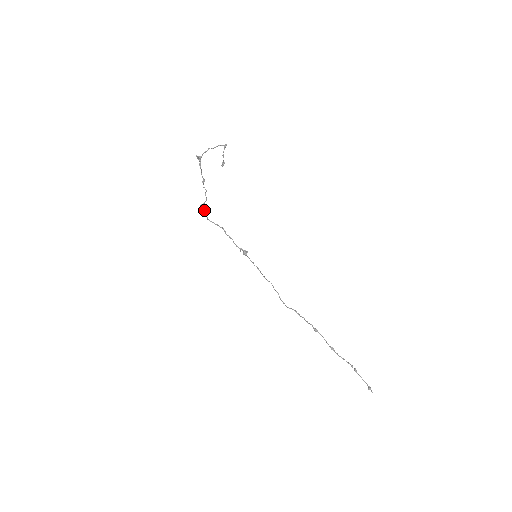
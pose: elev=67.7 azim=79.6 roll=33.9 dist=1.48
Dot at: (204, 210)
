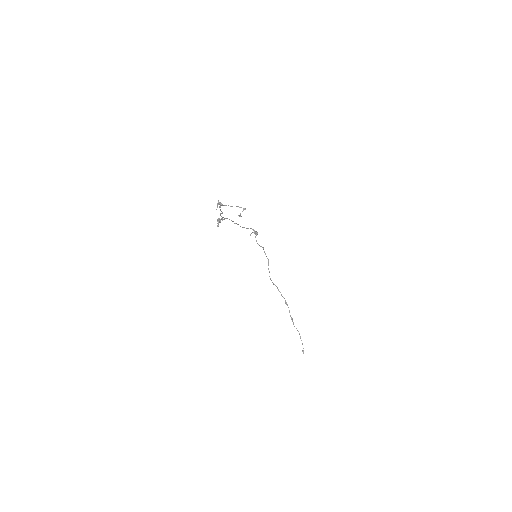
Dot at: occluded
